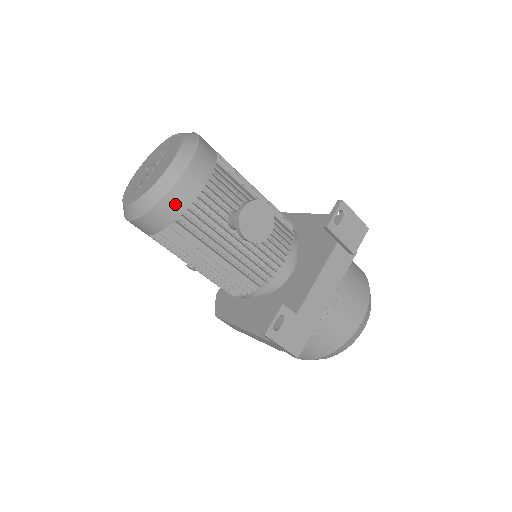
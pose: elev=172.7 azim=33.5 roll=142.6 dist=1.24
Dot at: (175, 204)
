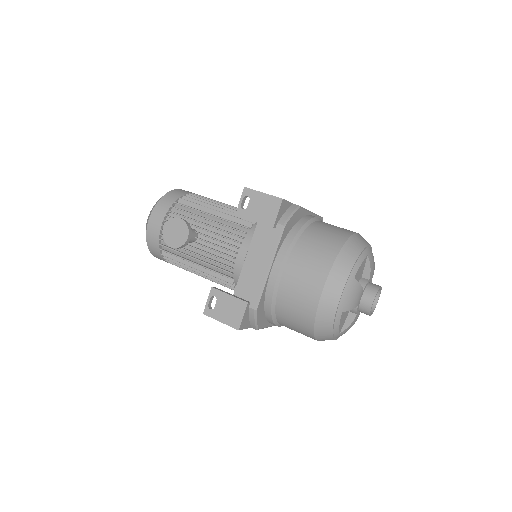
Dot at: (153, 240)
